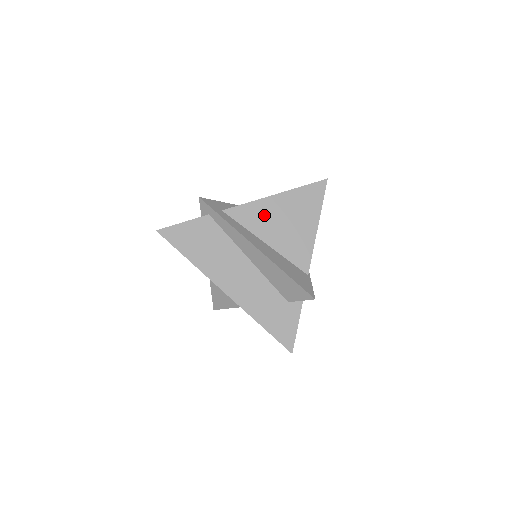
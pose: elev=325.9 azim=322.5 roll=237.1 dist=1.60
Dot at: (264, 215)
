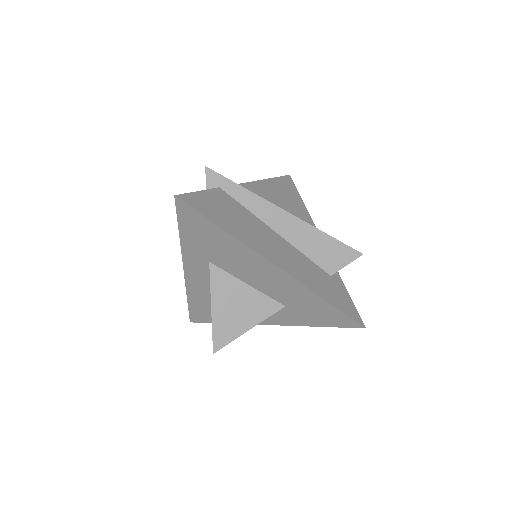
Dot at: (265, 195)
